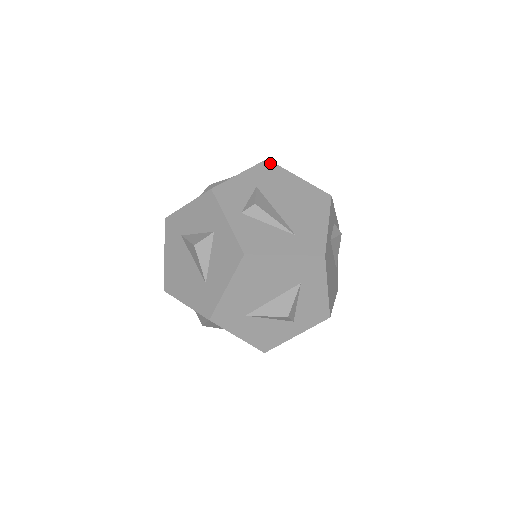
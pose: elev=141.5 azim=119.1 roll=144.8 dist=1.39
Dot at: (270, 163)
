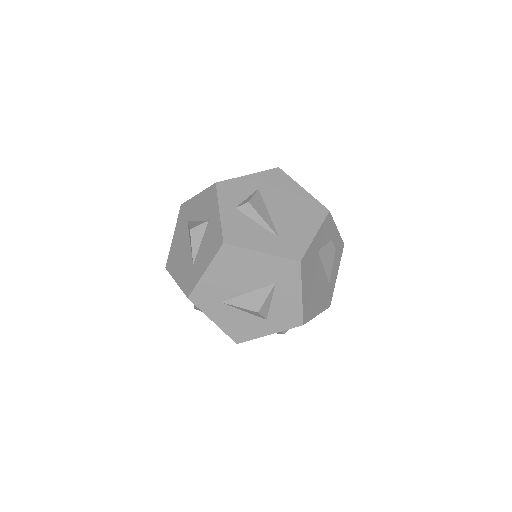
Dot at: (280, 171)
